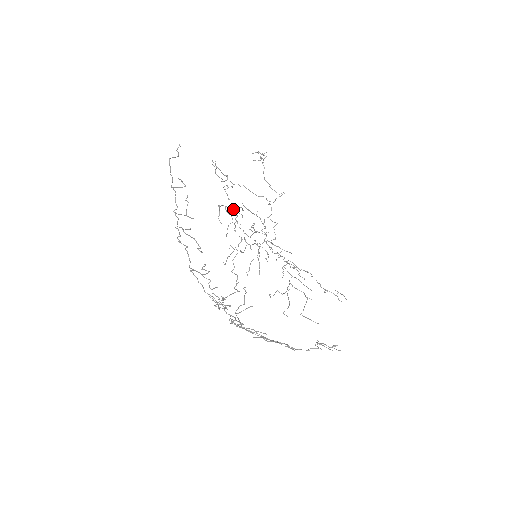
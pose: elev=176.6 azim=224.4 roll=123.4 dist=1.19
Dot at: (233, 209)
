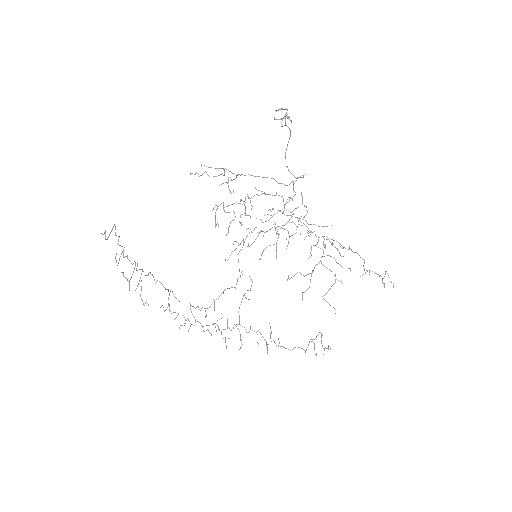
Dot at: occluded
